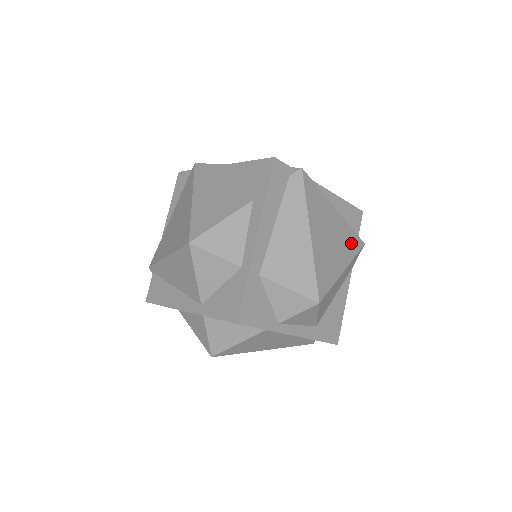
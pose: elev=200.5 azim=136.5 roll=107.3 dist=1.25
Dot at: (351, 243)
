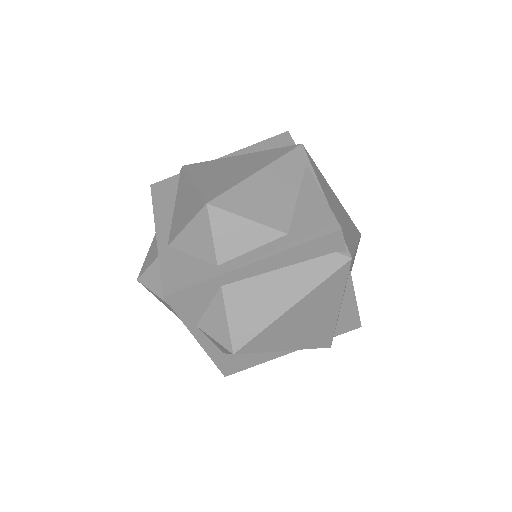
Dot at: (319, 338)
